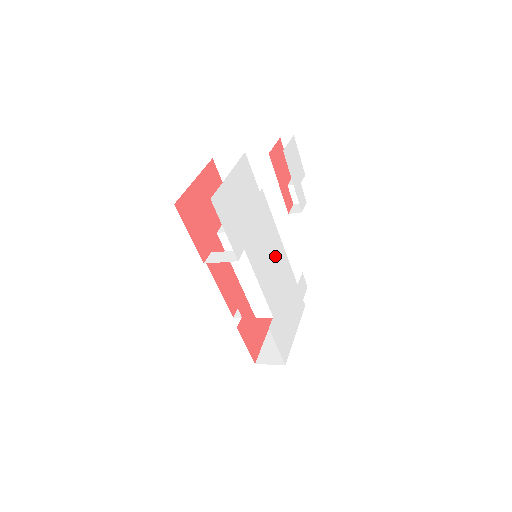
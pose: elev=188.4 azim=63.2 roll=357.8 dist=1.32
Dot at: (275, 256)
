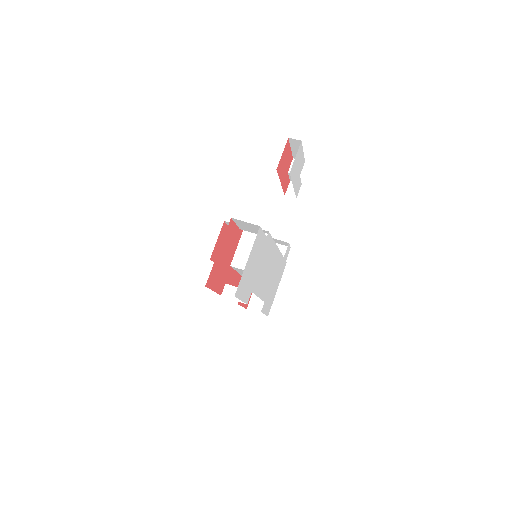
Dot at: (271, 263)
